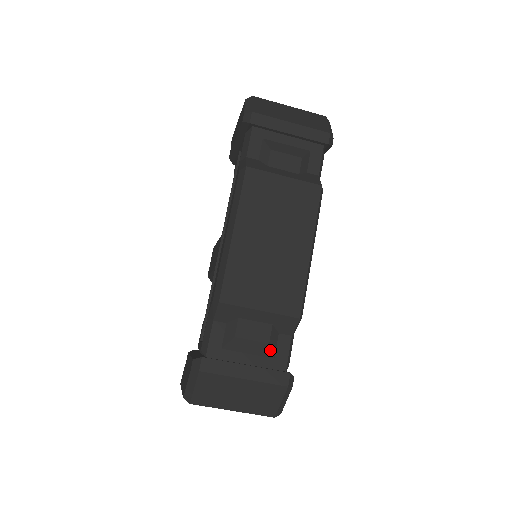
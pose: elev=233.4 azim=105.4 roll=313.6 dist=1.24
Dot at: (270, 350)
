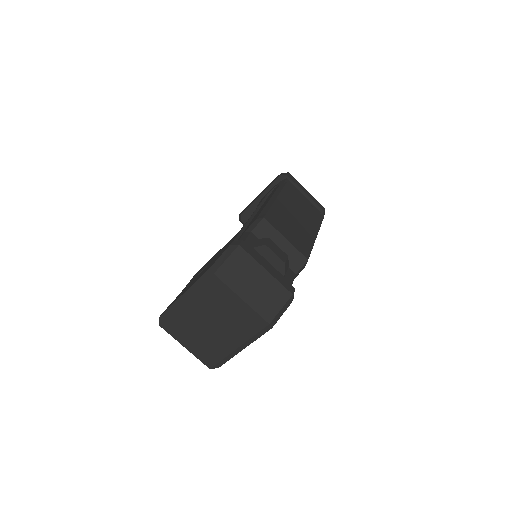
Dot at: (284, 269)
